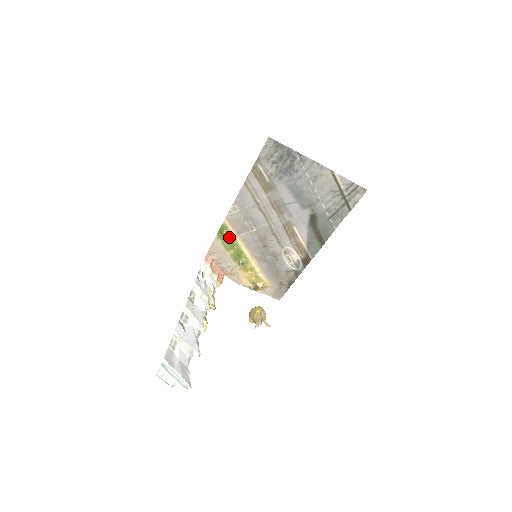
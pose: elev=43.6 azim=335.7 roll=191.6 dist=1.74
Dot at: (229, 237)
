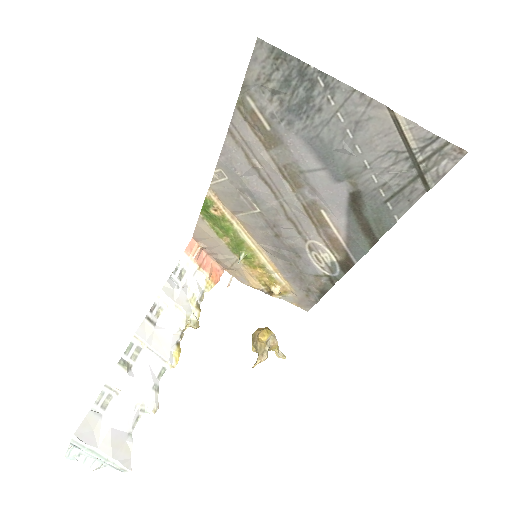
Dot at: (219, 218)
